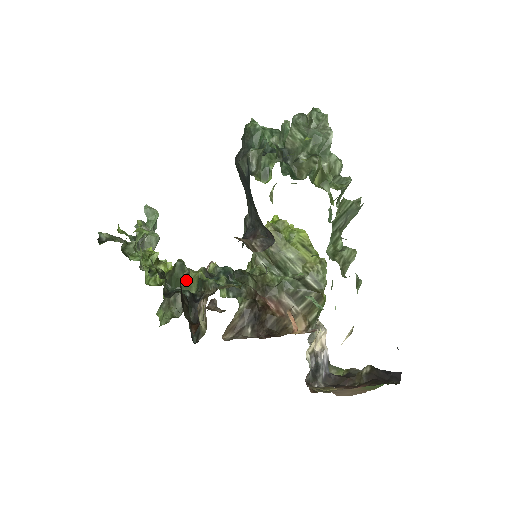
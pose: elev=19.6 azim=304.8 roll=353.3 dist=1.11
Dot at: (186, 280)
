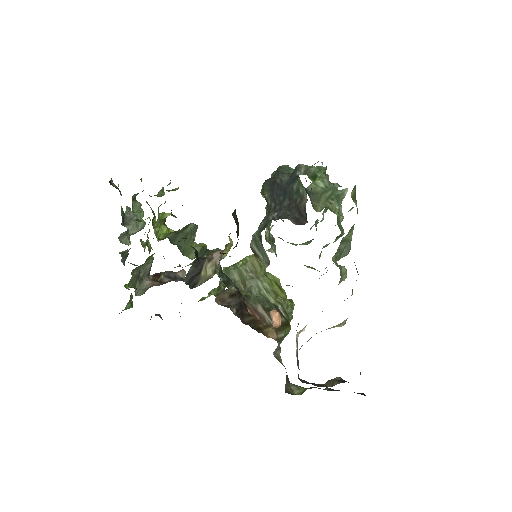
Dot at: (190, 244)
